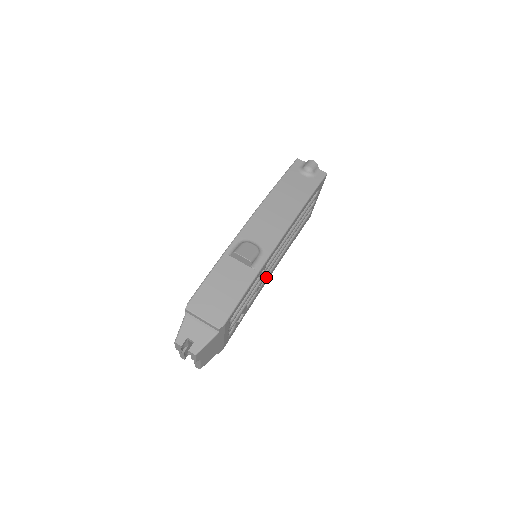
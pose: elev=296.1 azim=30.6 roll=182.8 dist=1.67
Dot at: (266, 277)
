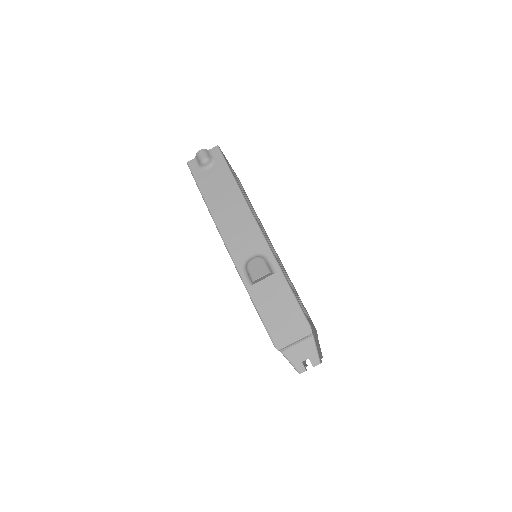
Dot at: occluded
